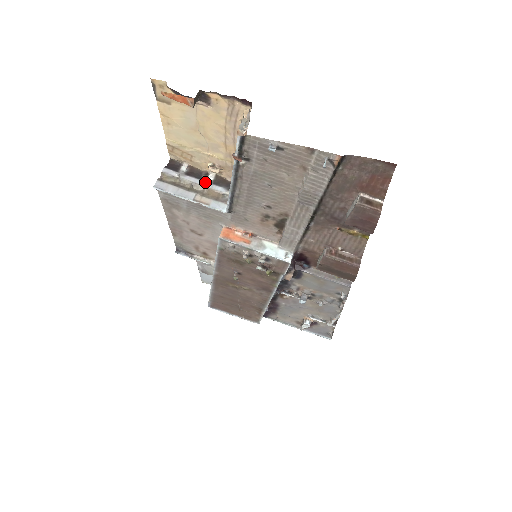
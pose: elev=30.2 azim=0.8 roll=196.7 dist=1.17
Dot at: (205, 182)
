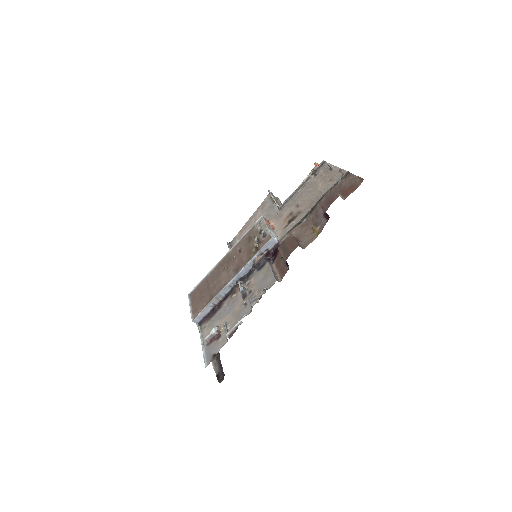
Dot at: occluded
